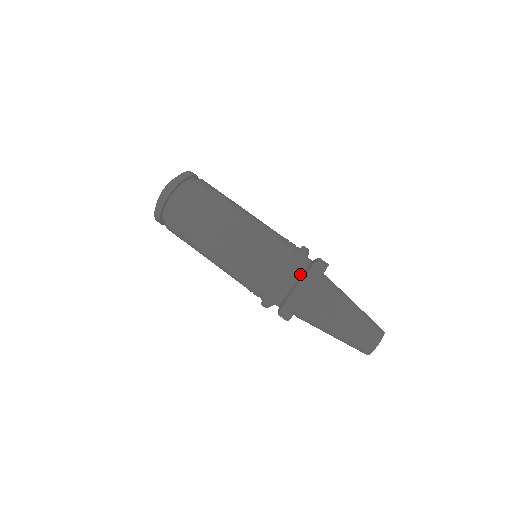
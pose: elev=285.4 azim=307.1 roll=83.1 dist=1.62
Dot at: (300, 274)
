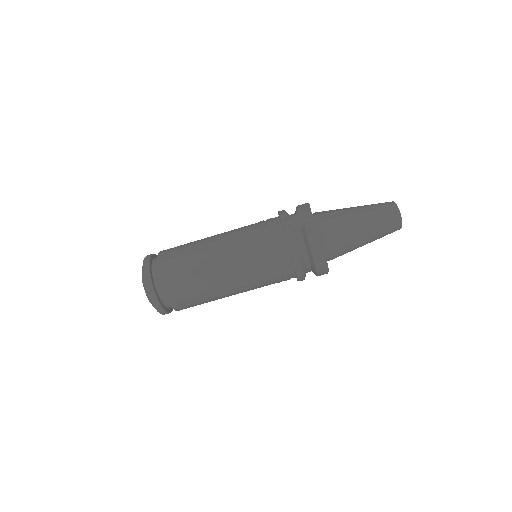
Dot at: (307, 257)
